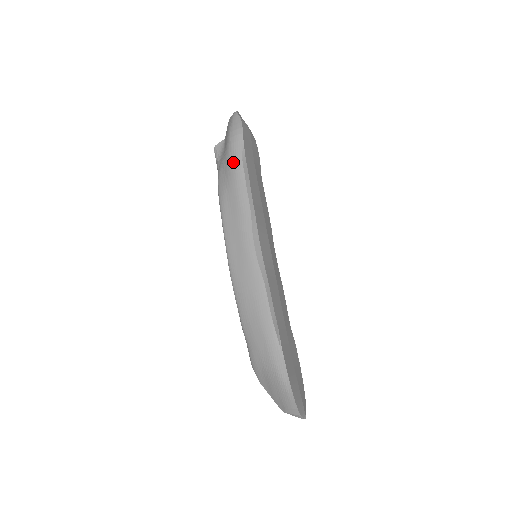
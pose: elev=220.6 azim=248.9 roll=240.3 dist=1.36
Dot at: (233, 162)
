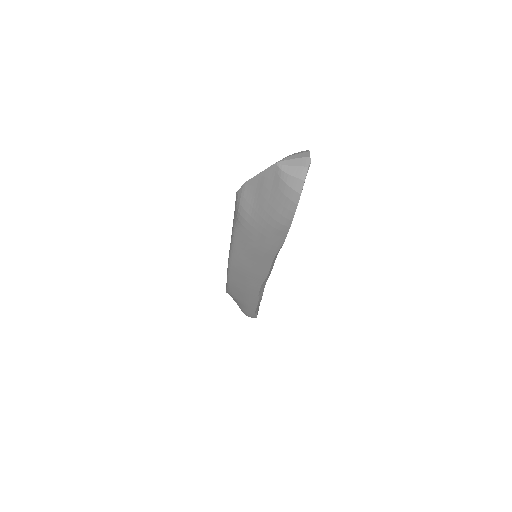
Dot at: occluded
